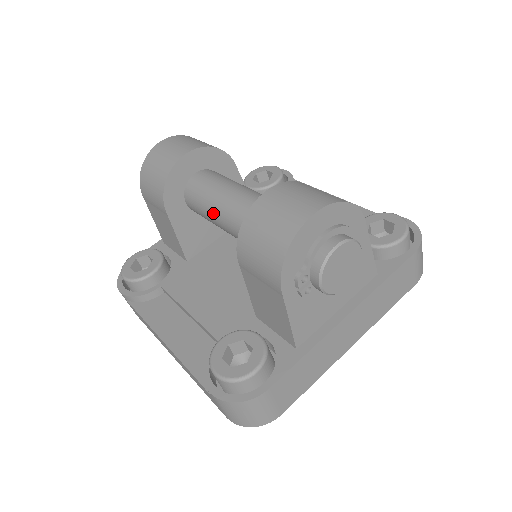
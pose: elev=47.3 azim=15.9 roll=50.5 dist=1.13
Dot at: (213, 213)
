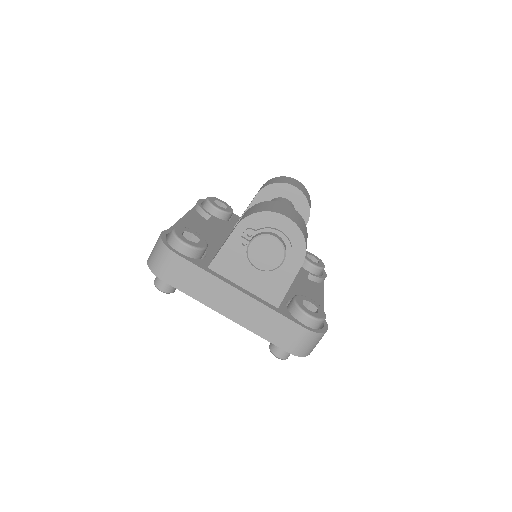
Dot at: occluded
